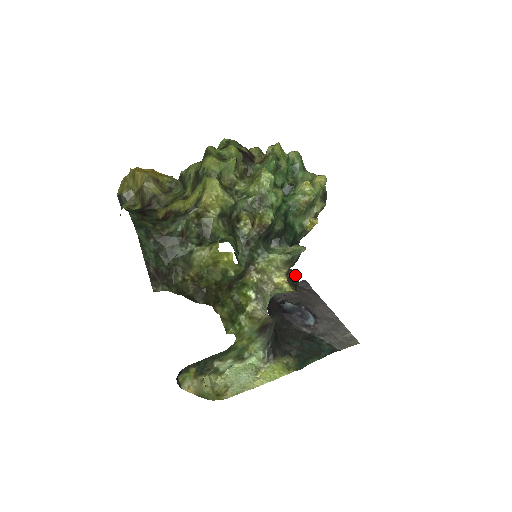
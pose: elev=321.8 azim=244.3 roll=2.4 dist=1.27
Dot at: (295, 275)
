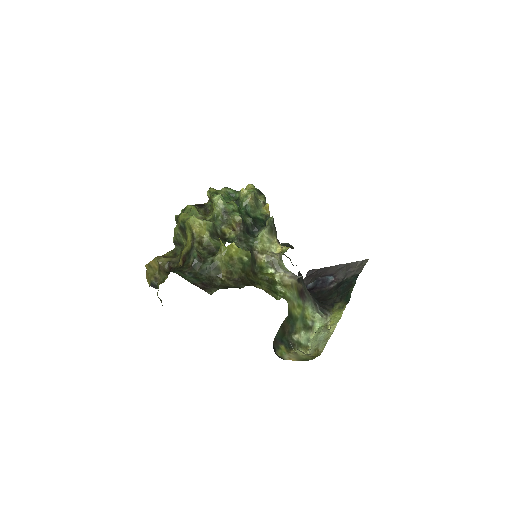
Dot at: (286, 243)
